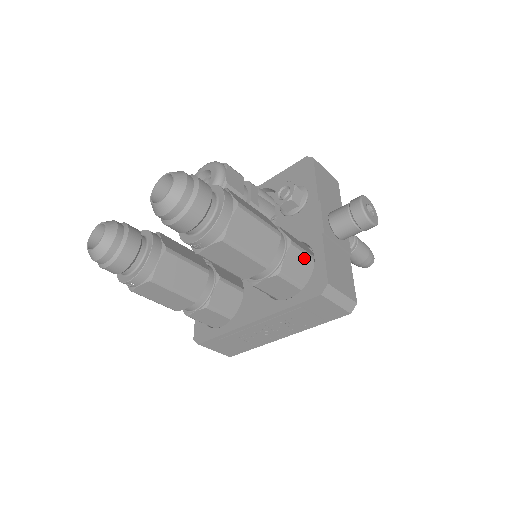
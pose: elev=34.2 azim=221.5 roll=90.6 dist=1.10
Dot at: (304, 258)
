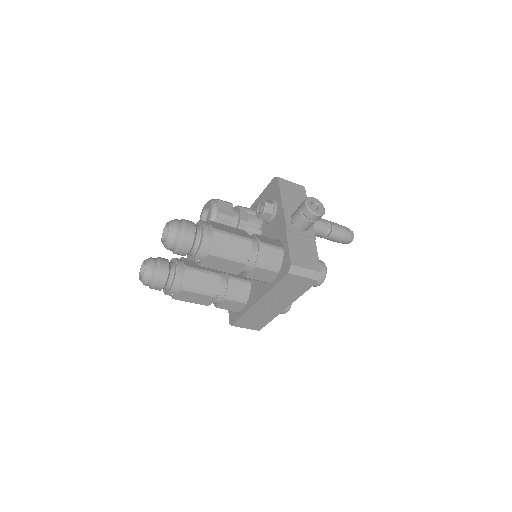
Dot at: (275, 251)
